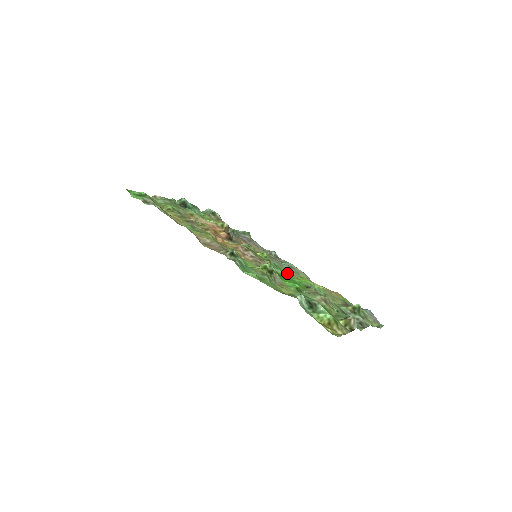
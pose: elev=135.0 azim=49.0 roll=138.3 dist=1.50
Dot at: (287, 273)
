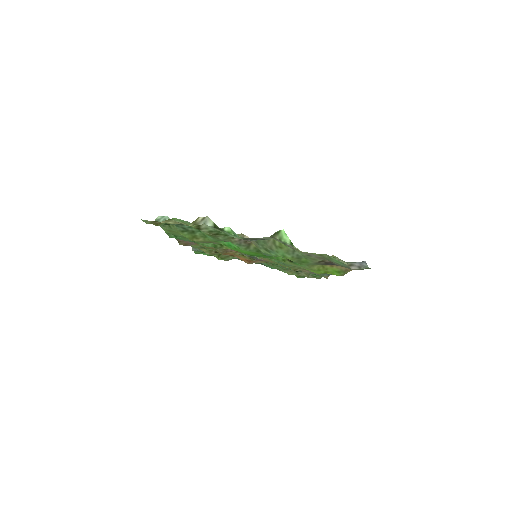
Dot at: (287, 263)
